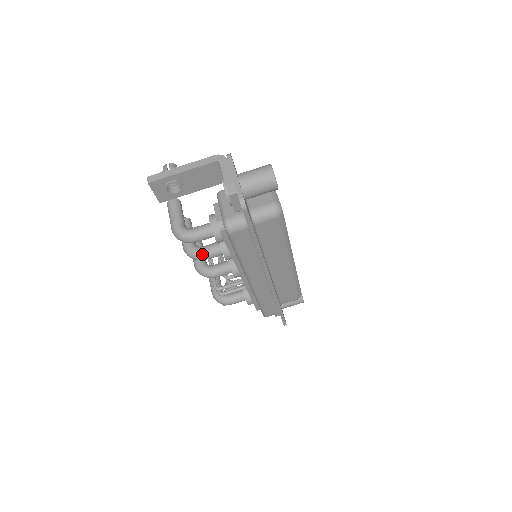
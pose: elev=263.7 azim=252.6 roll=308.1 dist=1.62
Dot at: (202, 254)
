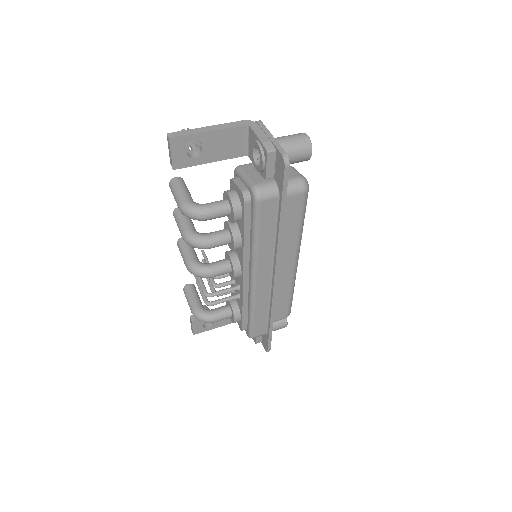
Dot at: (208, 240)
